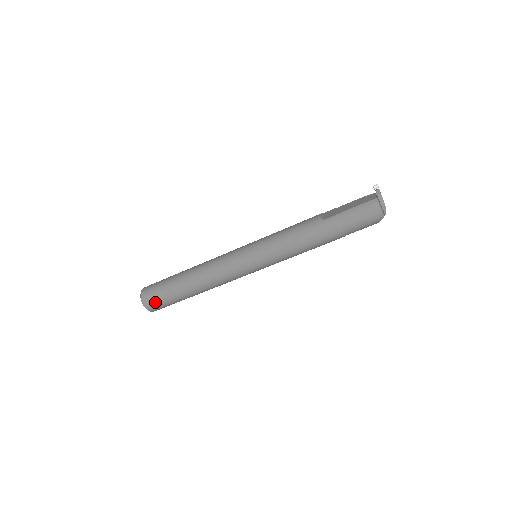
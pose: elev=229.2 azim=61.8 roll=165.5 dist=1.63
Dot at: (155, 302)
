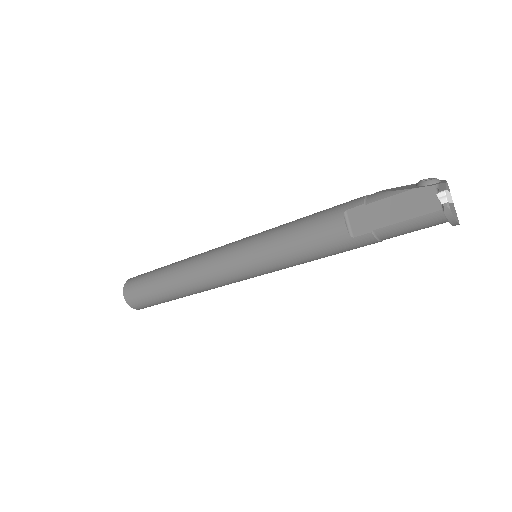
Dot at: (150, 306)
